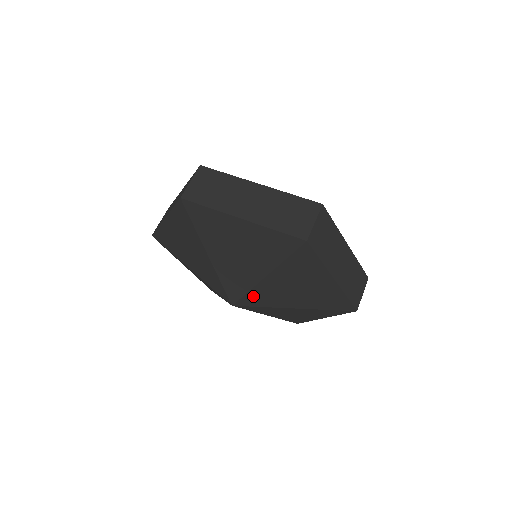
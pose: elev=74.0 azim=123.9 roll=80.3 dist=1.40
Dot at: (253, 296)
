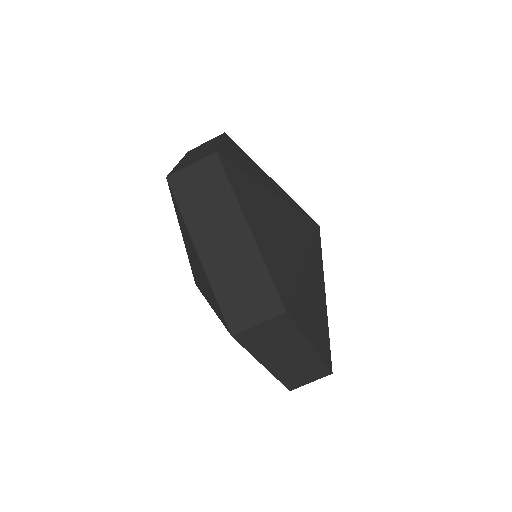
Dot at: occluded
